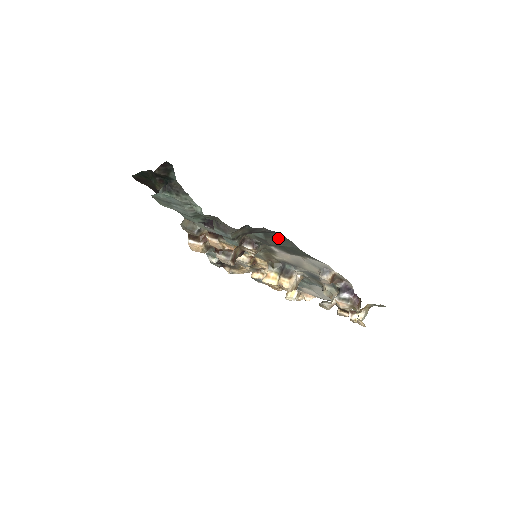
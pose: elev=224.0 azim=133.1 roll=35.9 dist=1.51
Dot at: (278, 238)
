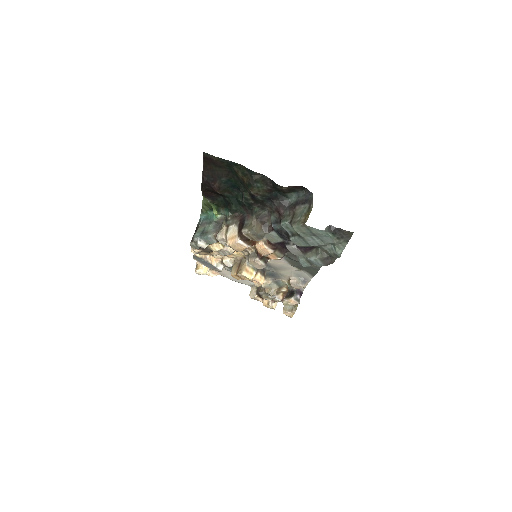
Dot at: occluded
